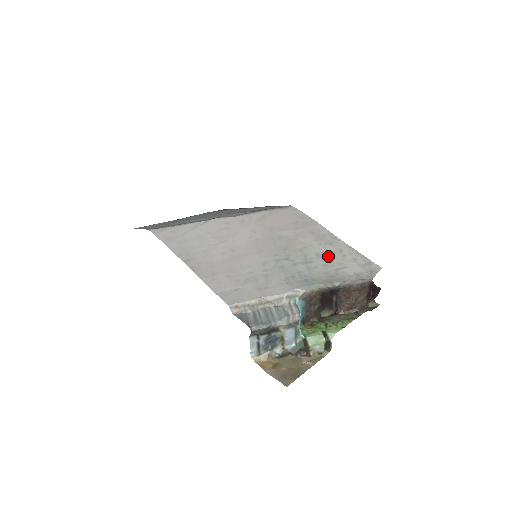
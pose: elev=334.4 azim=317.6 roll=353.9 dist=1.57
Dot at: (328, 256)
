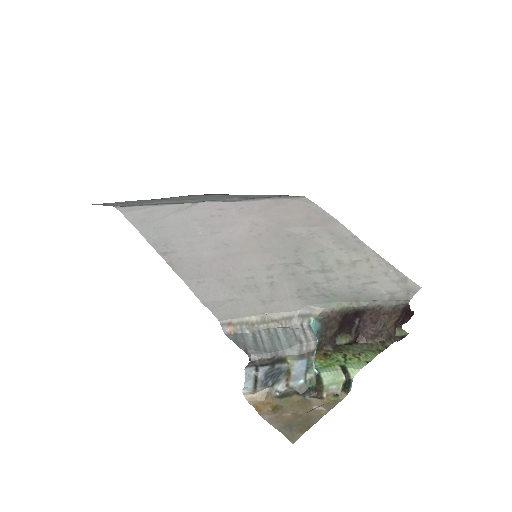
Dot at: (352, 265)
